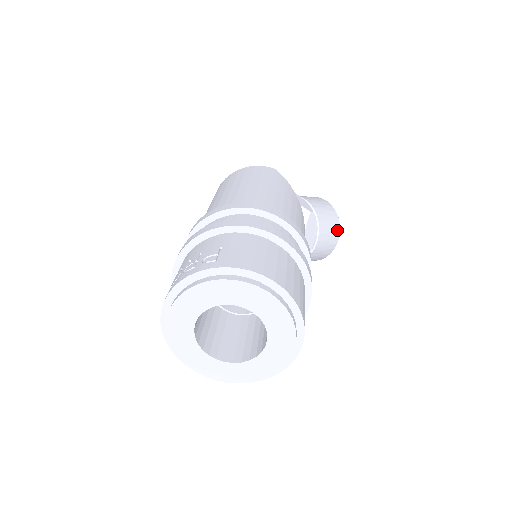
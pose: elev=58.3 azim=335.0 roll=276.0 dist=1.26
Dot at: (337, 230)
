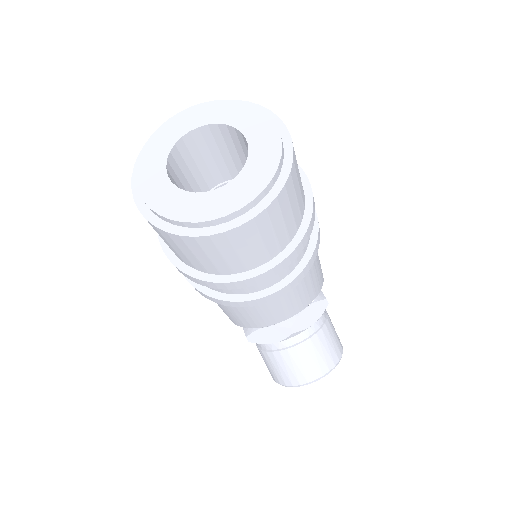
Dot at: (333, 361)
